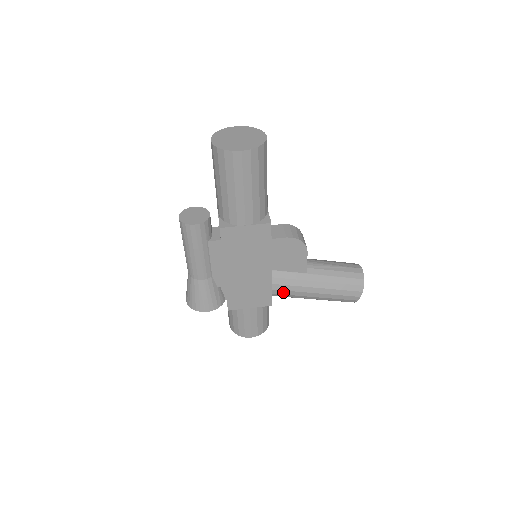
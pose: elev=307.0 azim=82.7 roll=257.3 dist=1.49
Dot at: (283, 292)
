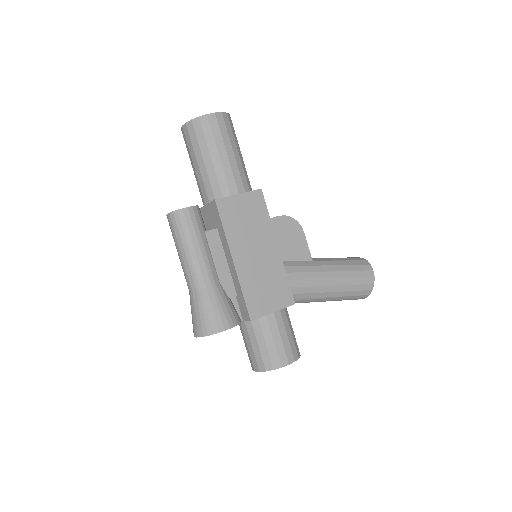
Dot at: (300, 283)
